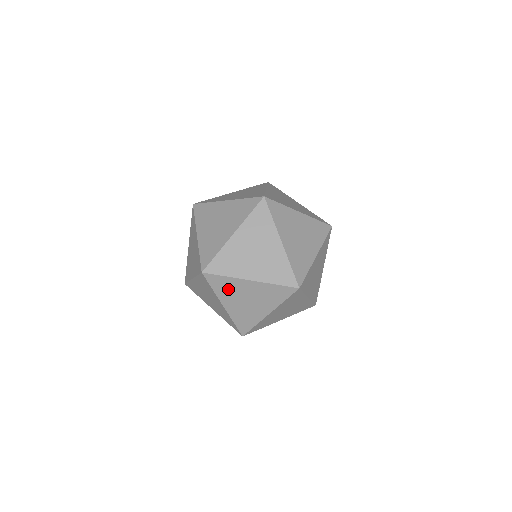
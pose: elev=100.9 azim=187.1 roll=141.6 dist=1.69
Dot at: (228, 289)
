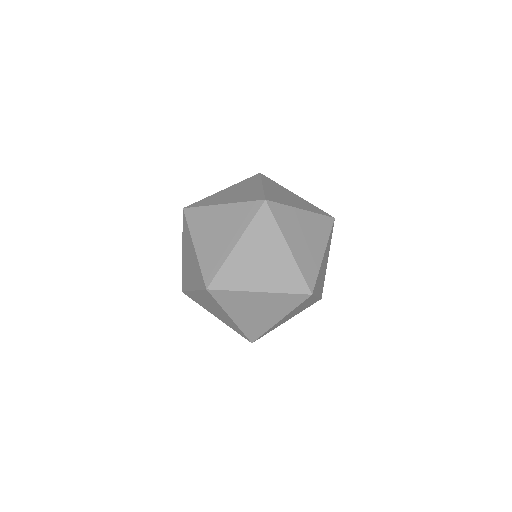
Dot at: (201, 222)
